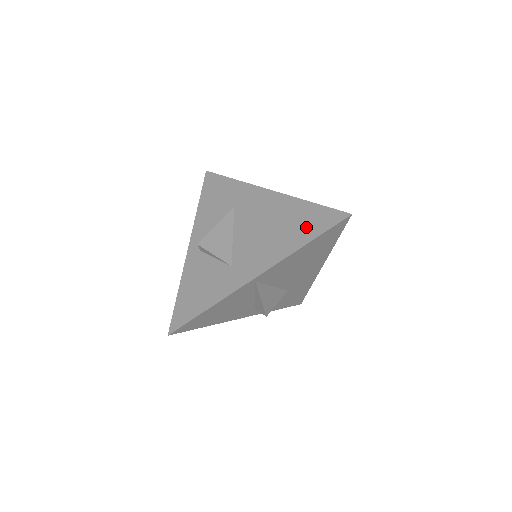
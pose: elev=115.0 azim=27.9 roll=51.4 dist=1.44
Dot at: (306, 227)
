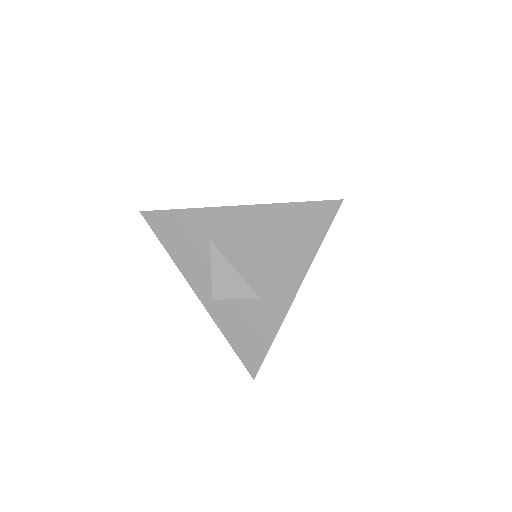
Dot at: (305, 232)
